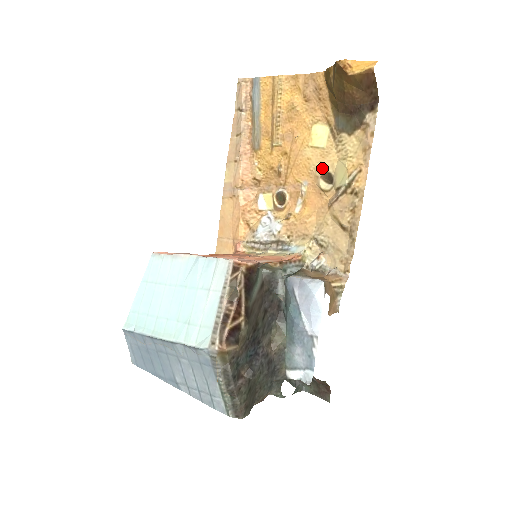
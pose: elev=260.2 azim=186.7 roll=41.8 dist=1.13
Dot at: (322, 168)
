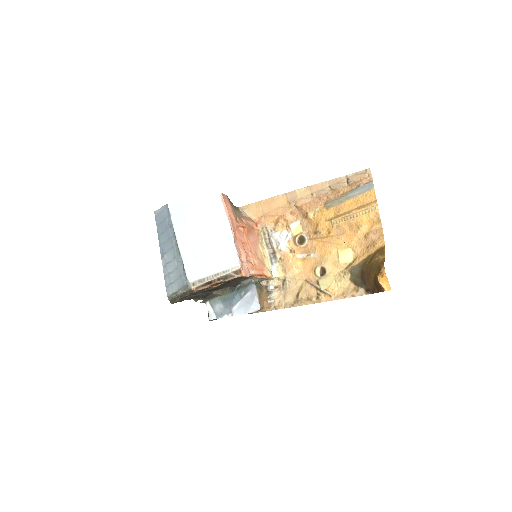
Dot at: (327, 265)
